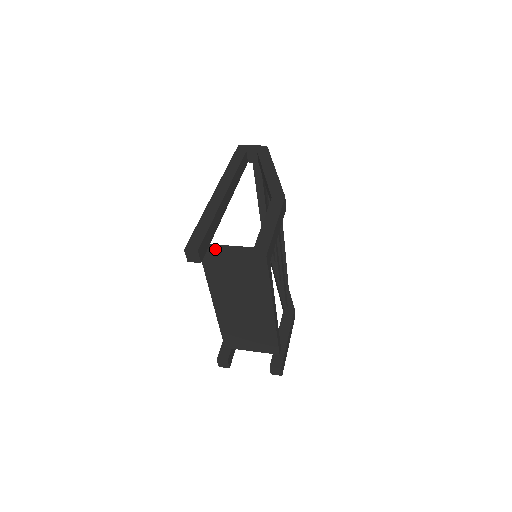
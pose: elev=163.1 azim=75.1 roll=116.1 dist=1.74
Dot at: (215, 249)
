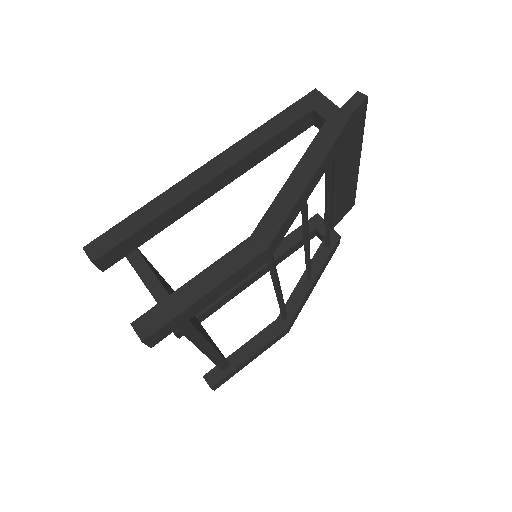
Dot at: (133, 262)
